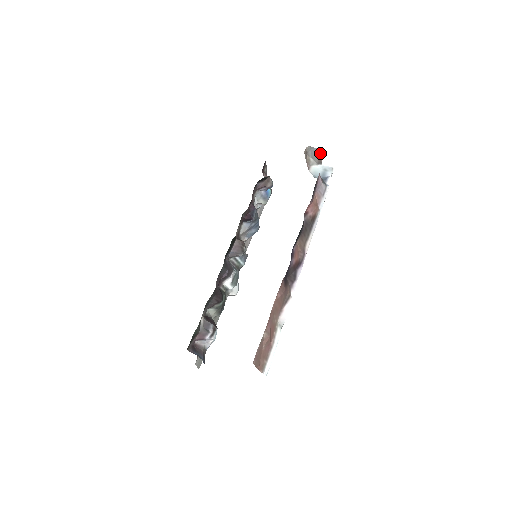
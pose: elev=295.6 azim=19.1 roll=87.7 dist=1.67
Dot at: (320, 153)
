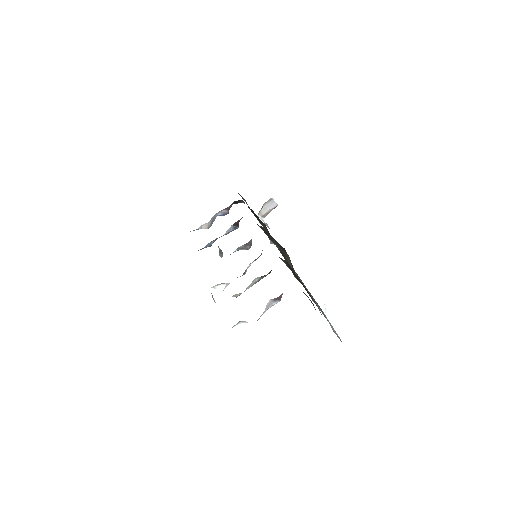
Dot at: (274, 208)
